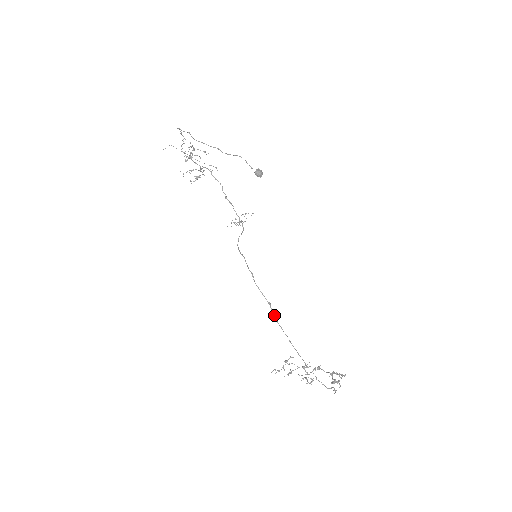
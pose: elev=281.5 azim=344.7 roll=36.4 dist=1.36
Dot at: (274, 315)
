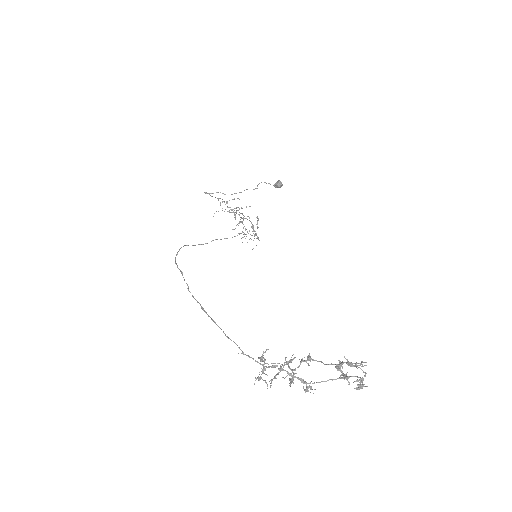
Dot at: (187, 284)
